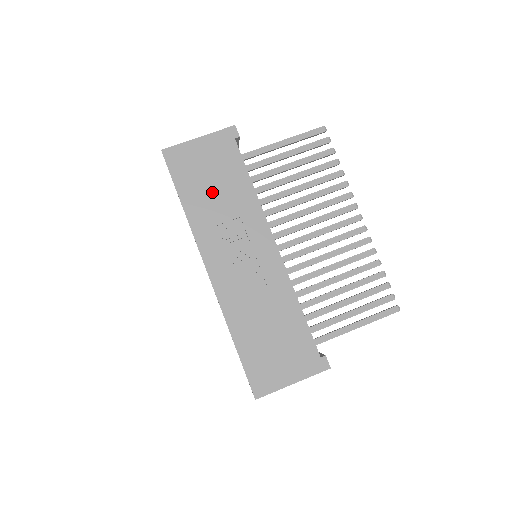
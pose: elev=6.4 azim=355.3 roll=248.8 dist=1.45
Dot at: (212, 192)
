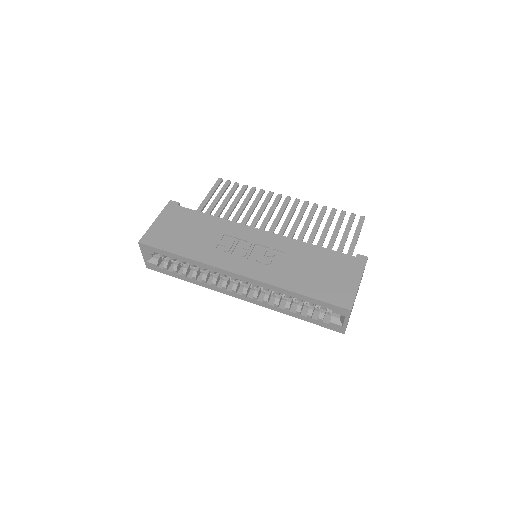
Dot at: (193, 237)
